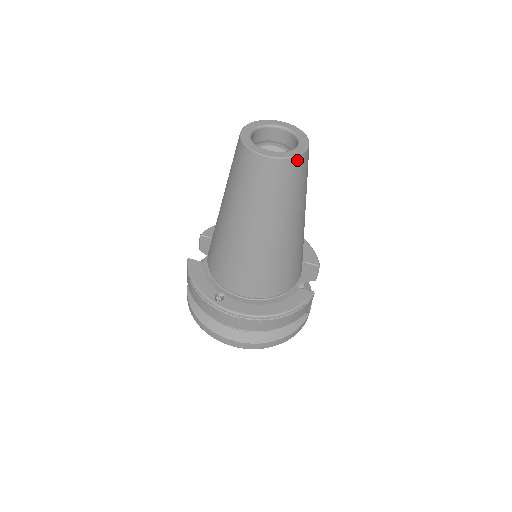
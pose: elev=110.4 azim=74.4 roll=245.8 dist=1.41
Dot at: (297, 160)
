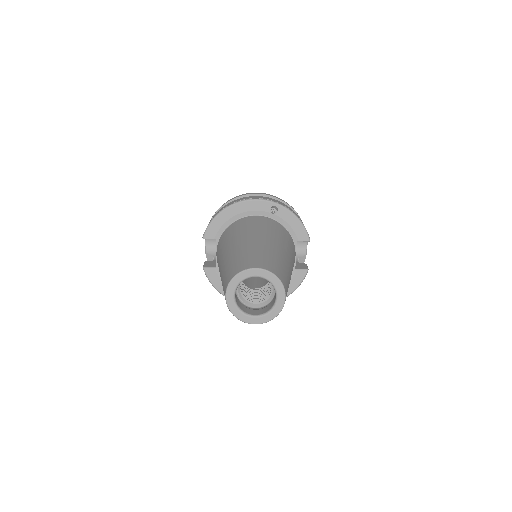
Dot at: occluded
